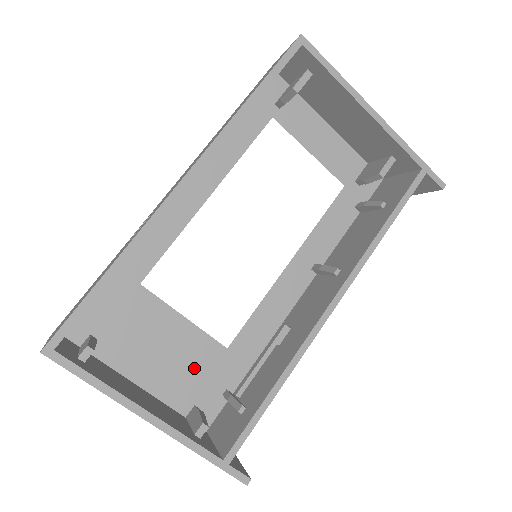
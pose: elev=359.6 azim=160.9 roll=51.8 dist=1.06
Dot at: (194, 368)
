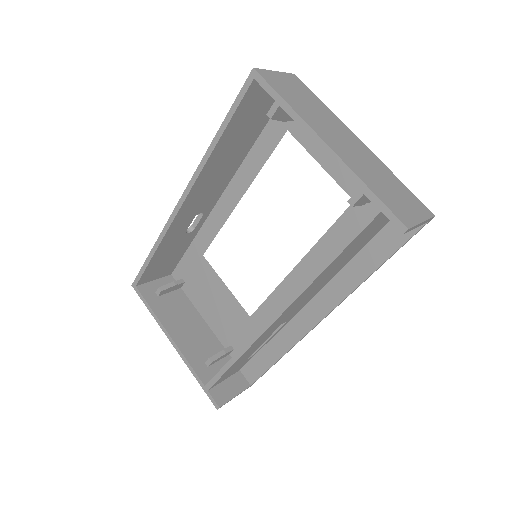
Dot at: (231, 321)
